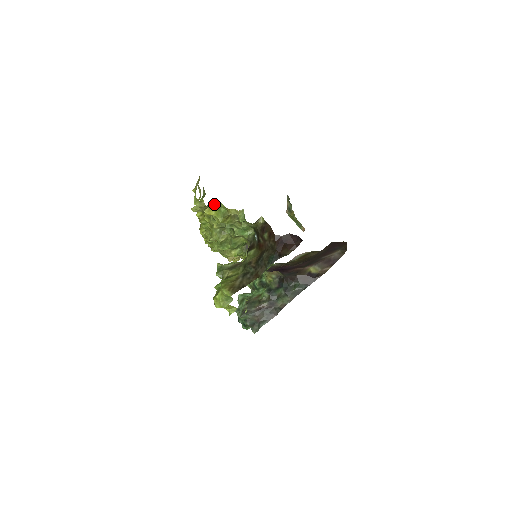
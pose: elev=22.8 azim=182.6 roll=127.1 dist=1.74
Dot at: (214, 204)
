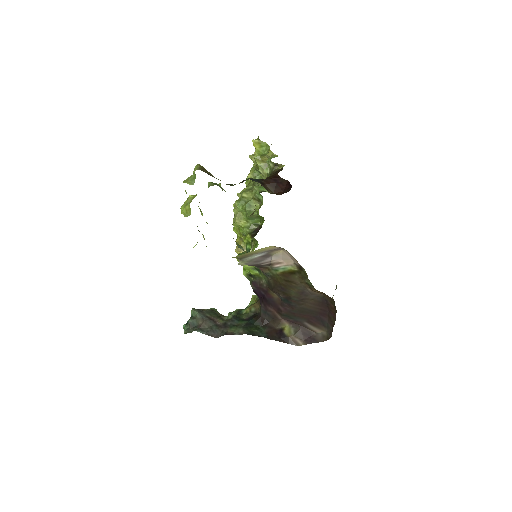
Dot at: (265, 144)
